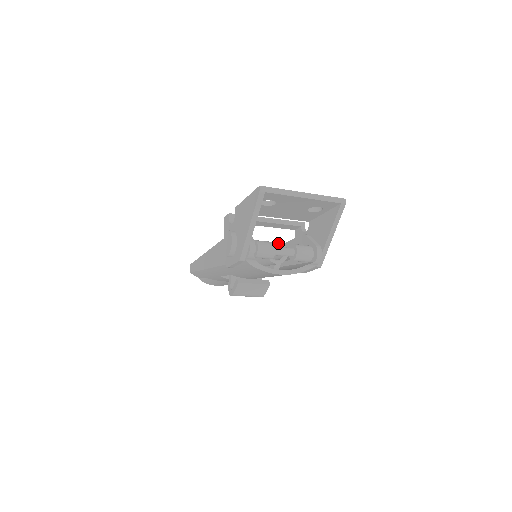
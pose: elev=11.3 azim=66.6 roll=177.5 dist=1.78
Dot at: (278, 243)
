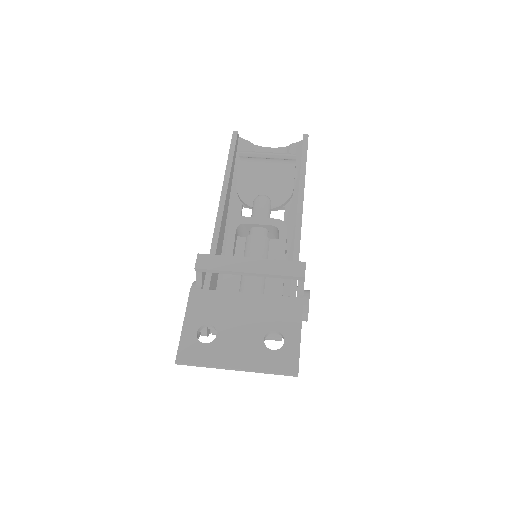
Dot at: occluded
